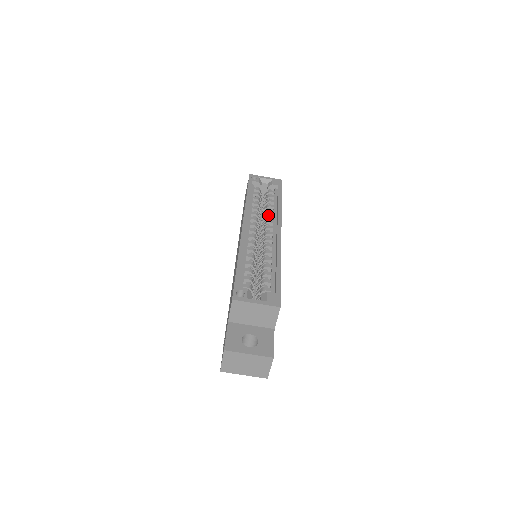
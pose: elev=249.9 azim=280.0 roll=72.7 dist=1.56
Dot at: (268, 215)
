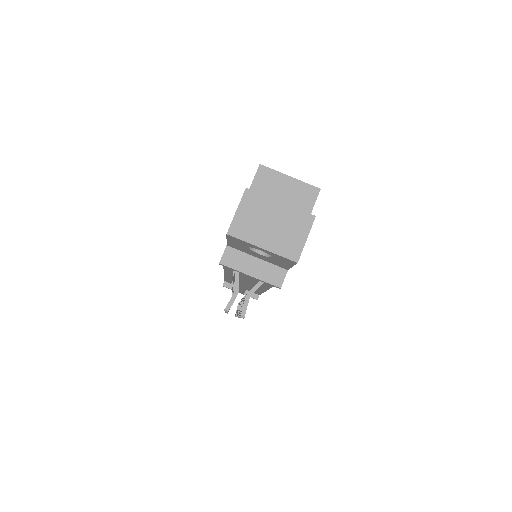
Dot at: occluded
